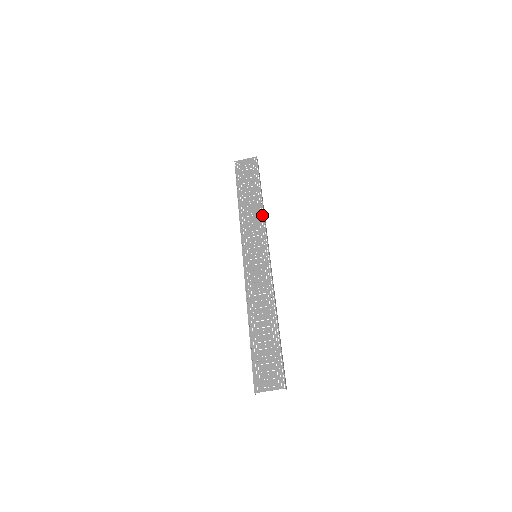
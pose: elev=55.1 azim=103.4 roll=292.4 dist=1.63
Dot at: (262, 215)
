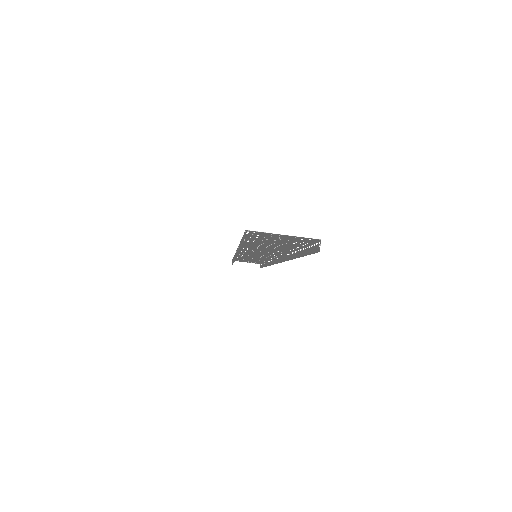
Dot at: occluded
